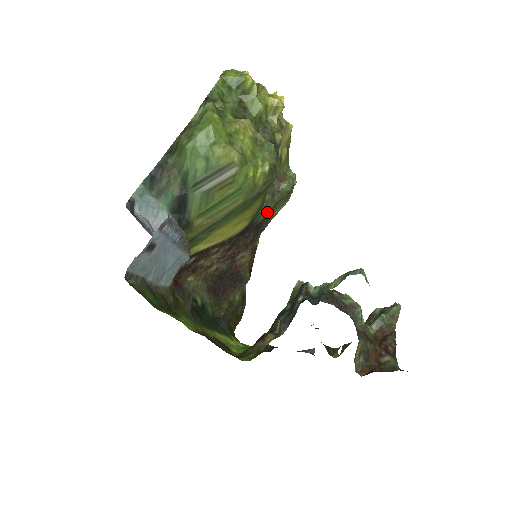
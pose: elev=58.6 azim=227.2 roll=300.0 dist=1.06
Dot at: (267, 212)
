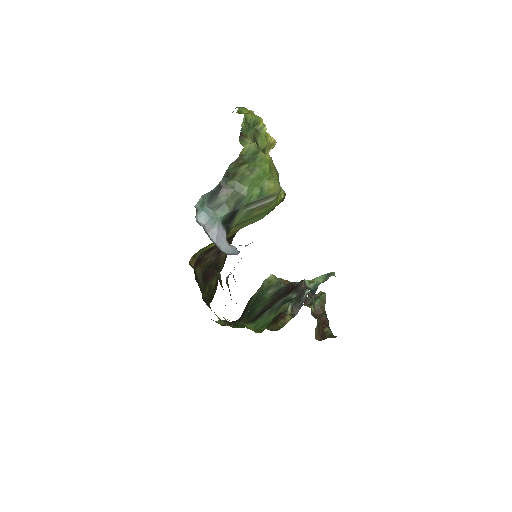
Dot at: occluded
